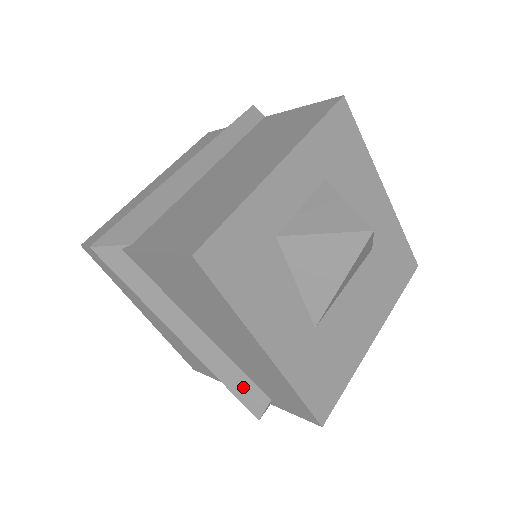
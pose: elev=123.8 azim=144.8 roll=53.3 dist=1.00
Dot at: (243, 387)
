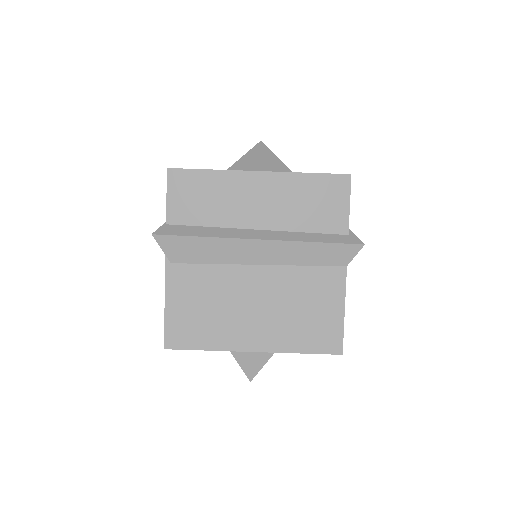
Dot at: occluded
